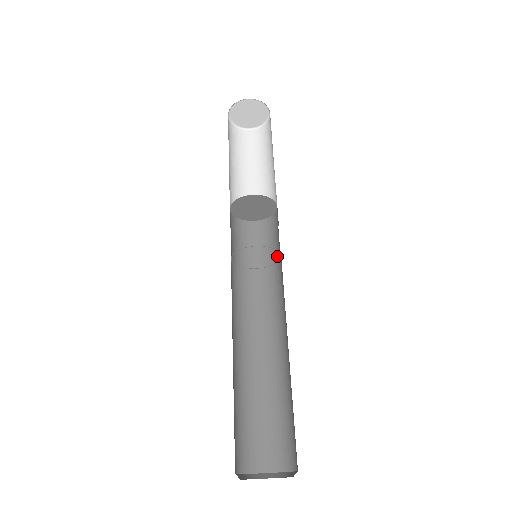
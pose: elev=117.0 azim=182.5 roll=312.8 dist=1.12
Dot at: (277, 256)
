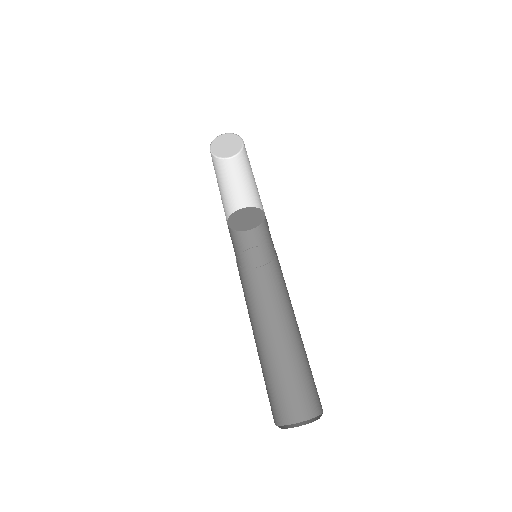
Dot at: occluded
